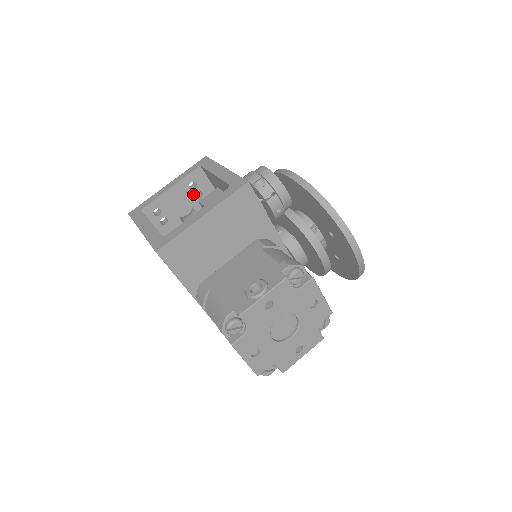
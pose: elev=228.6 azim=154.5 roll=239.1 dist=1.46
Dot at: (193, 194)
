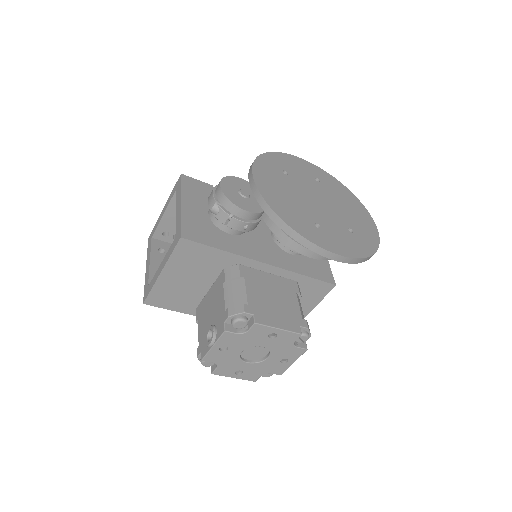
Dot at: occluded
